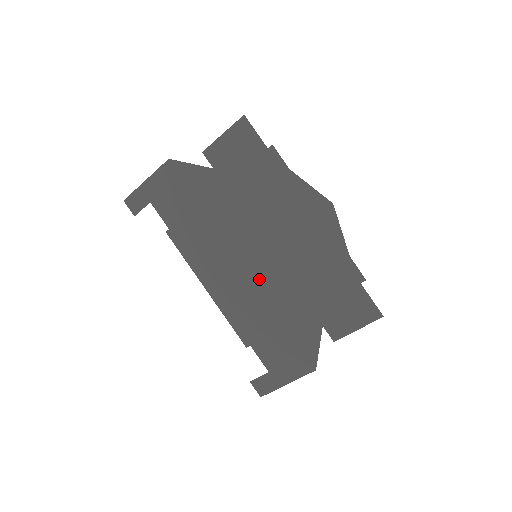
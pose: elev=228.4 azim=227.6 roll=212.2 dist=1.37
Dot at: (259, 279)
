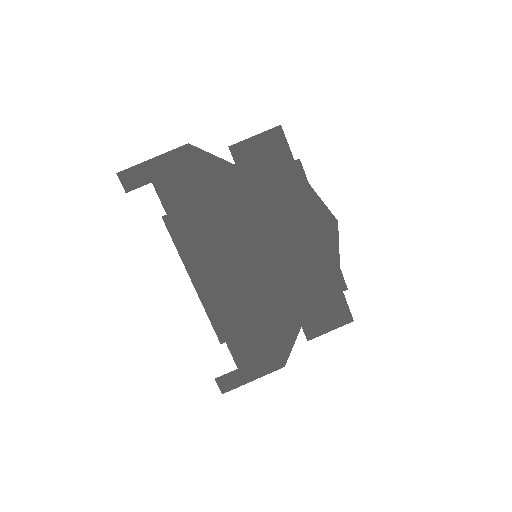
Dot at: (253, 278)
